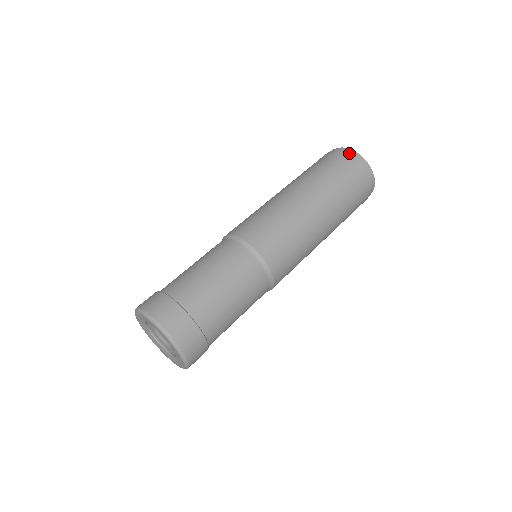
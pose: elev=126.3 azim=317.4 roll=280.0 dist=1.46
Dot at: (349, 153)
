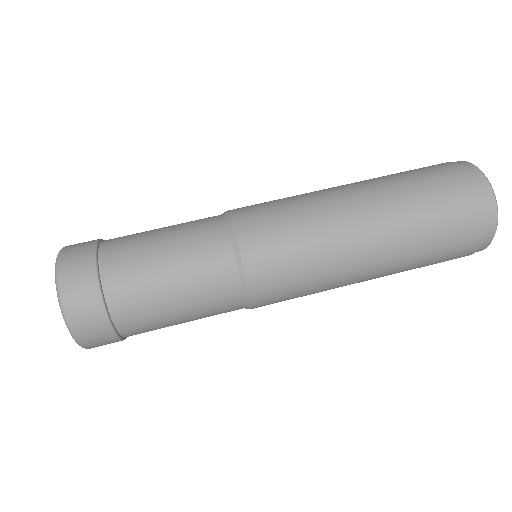
Dot at: (484, 194)
